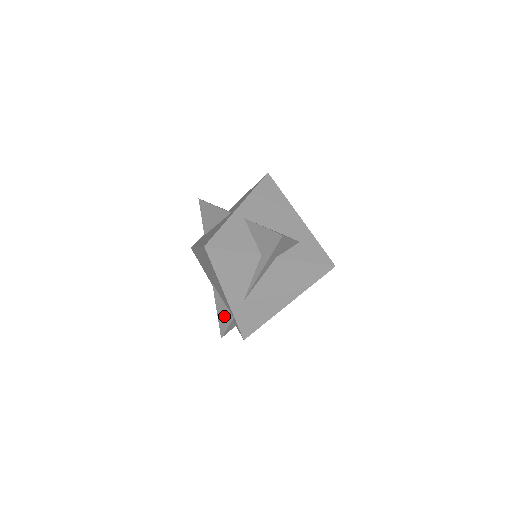
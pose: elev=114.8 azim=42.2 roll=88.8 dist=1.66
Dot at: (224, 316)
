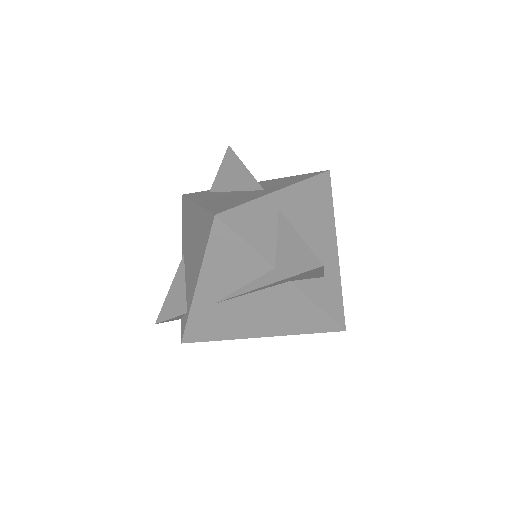
Dot at: (175, 302)
